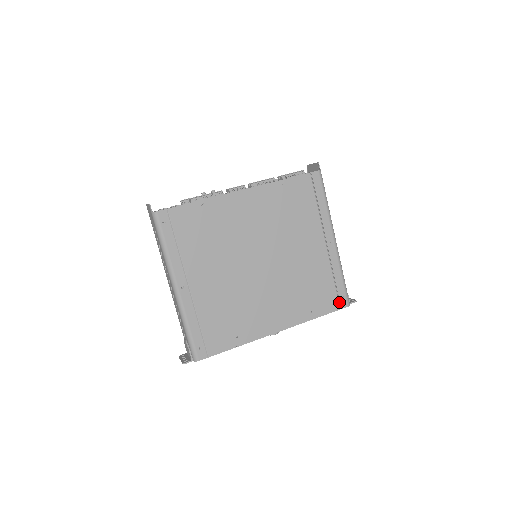
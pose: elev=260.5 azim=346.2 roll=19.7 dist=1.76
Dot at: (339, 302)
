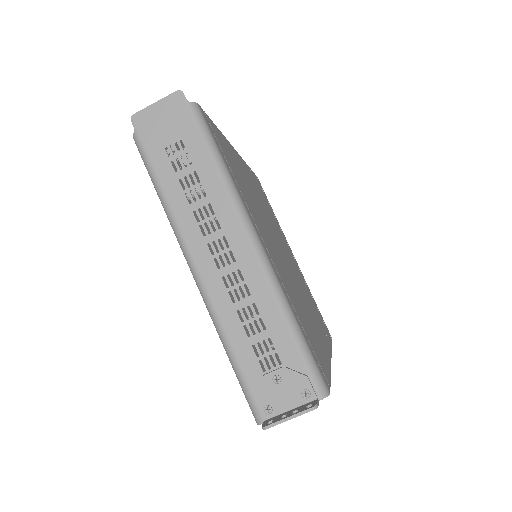
Dot at: occluded
